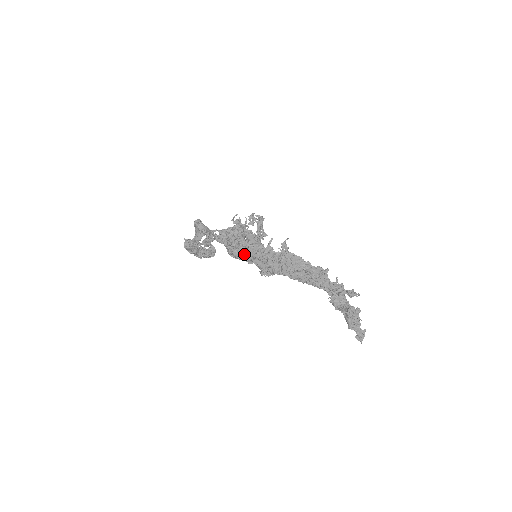
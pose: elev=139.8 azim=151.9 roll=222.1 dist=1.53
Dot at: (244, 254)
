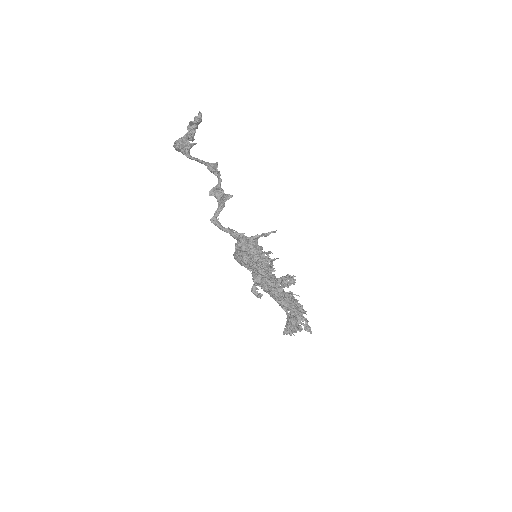
Dot at: occluded
